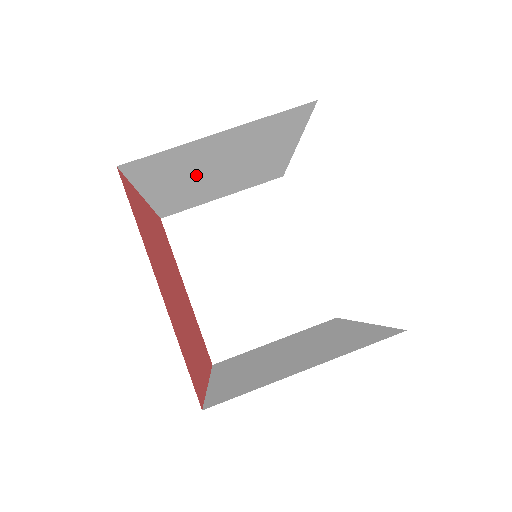
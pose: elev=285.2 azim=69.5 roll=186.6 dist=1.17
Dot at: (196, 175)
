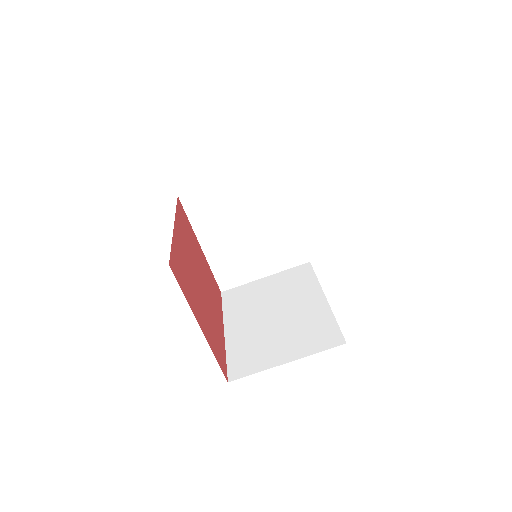
Dot at: occluded
